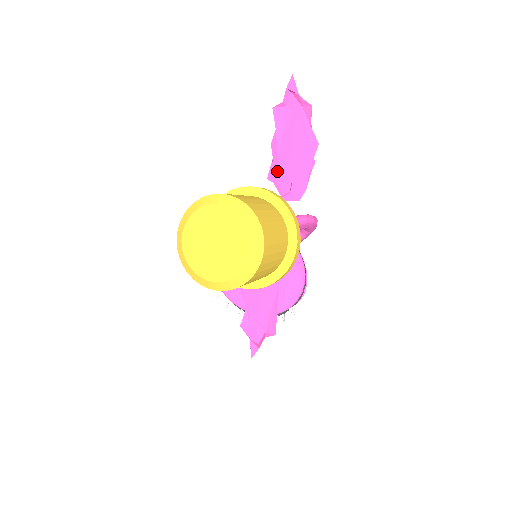
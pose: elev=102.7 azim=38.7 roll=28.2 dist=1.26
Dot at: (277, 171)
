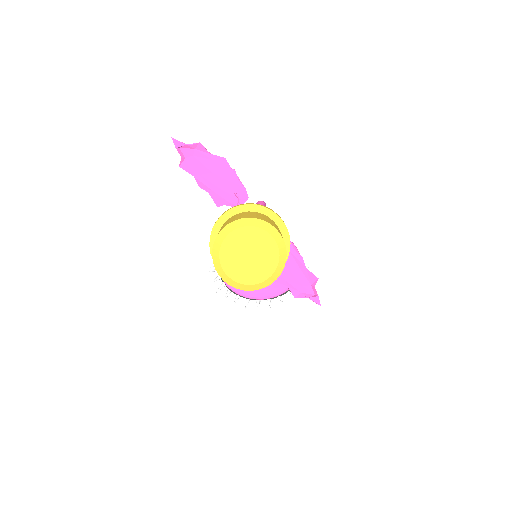
Dot at: (219, 197)
